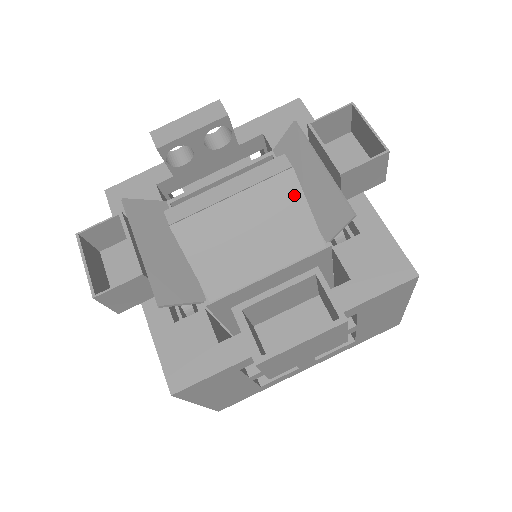
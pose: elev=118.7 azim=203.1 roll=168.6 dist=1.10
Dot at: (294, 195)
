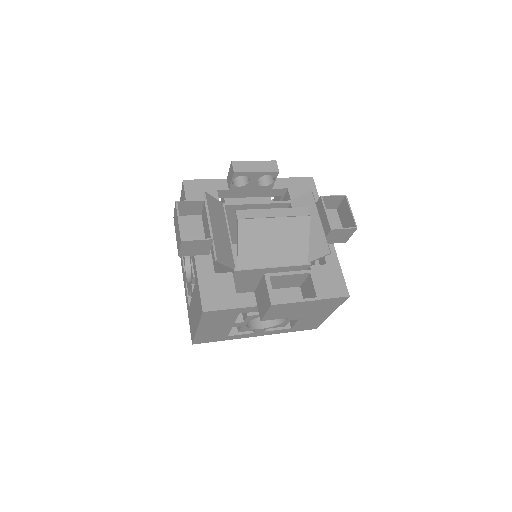
Dot at: (305, 230)
